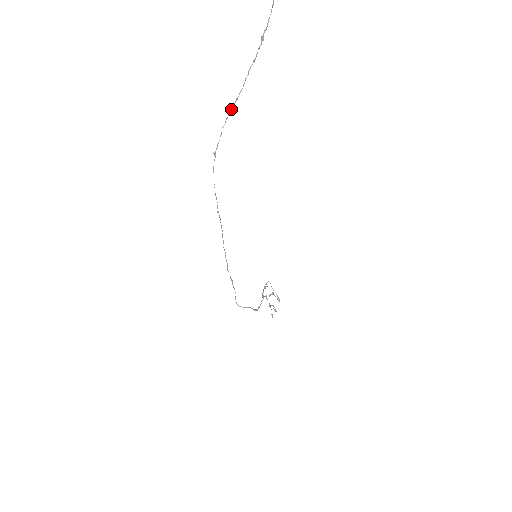
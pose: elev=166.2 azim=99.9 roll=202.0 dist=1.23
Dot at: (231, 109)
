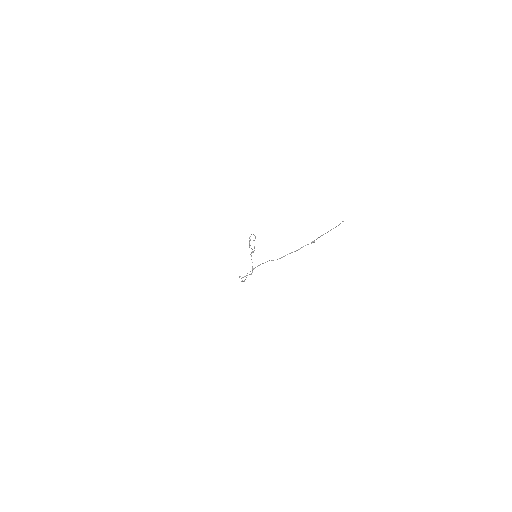
Dot at: occluded
